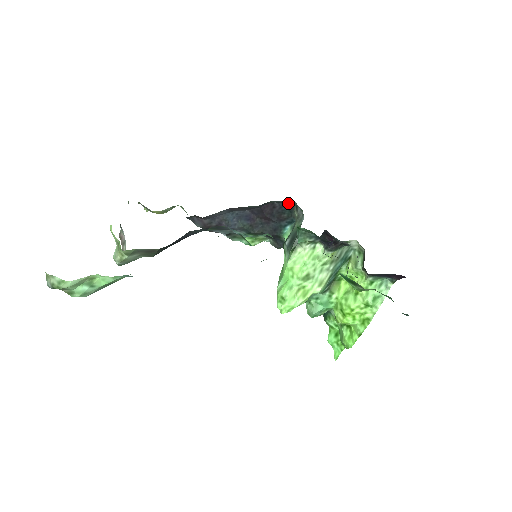
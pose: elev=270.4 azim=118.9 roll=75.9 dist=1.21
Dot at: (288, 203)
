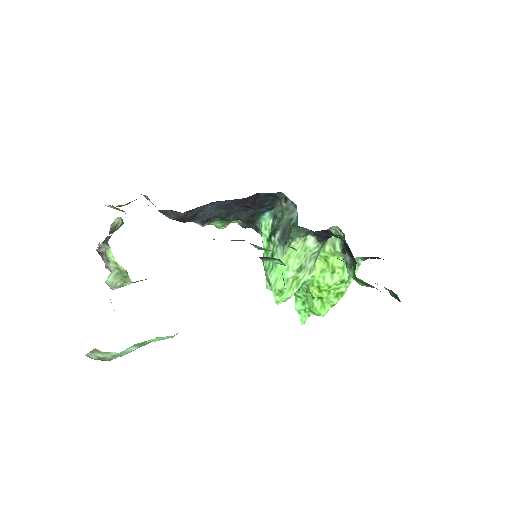
Dot at: (276, 194)
